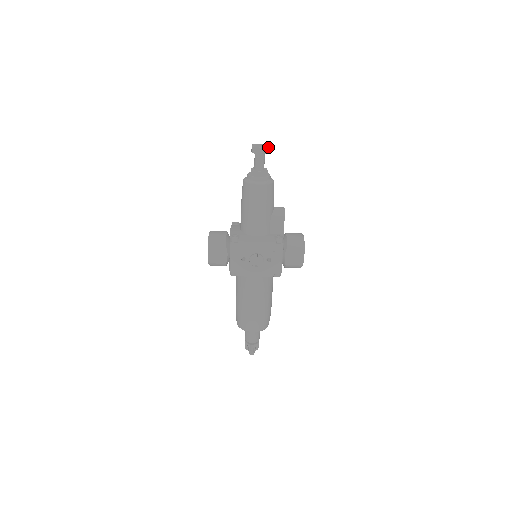
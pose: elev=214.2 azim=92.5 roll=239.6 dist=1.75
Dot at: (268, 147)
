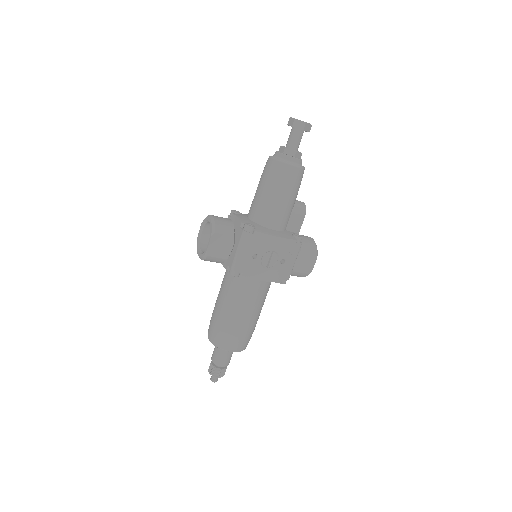
Dot at: occluded
